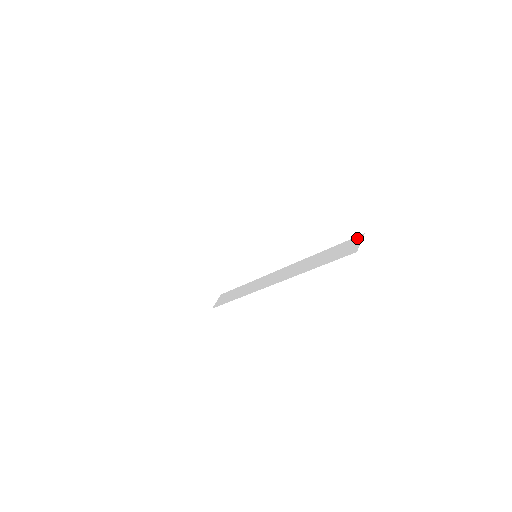
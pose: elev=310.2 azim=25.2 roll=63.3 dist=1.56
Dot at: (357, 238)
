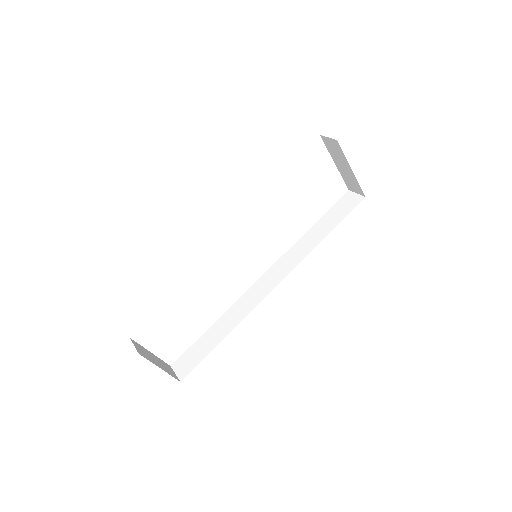
Dot at: (346, 196)
